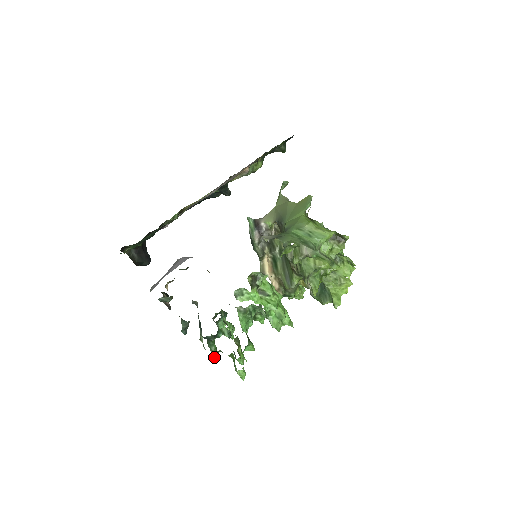
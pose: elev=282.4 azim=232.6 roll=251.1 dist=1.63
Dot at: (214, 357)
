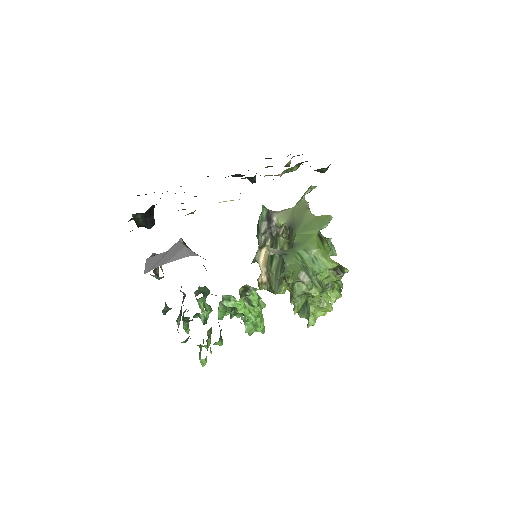
Dot at: (184, 341)
